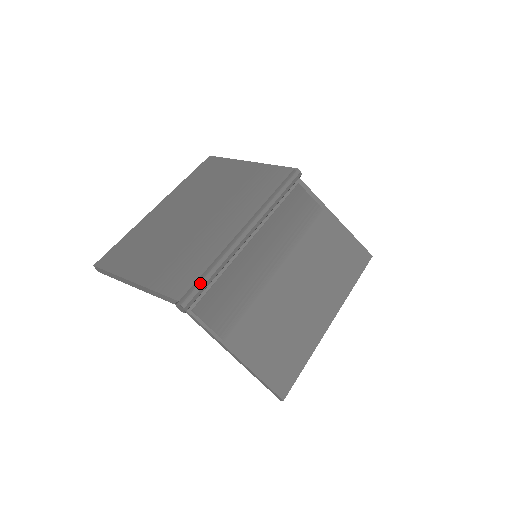
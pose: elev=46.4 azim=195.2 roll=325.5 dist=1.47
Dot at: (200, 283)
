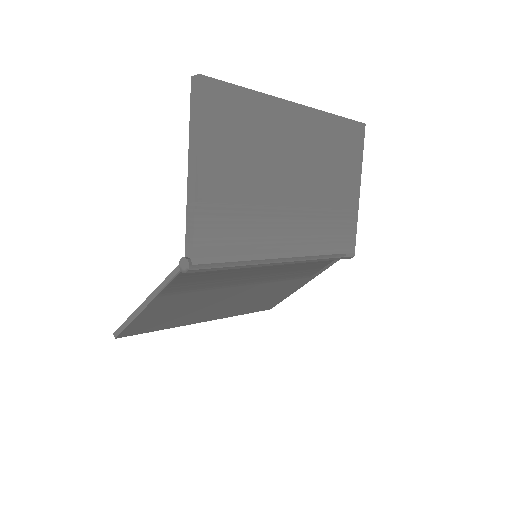
Dot at: (219, 268)
